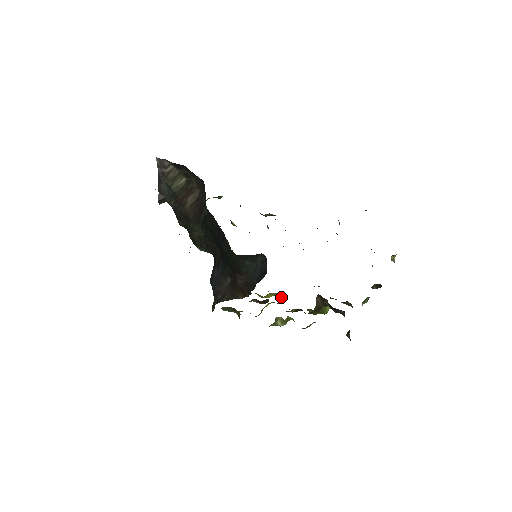
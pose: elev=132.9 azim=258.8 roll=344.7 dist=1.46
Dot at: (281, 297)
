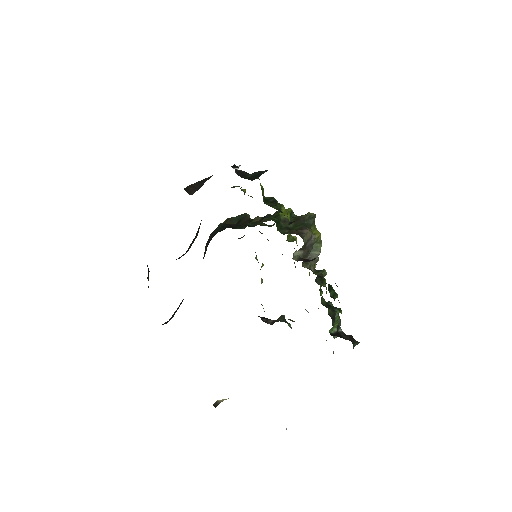
Dot at: occluded
